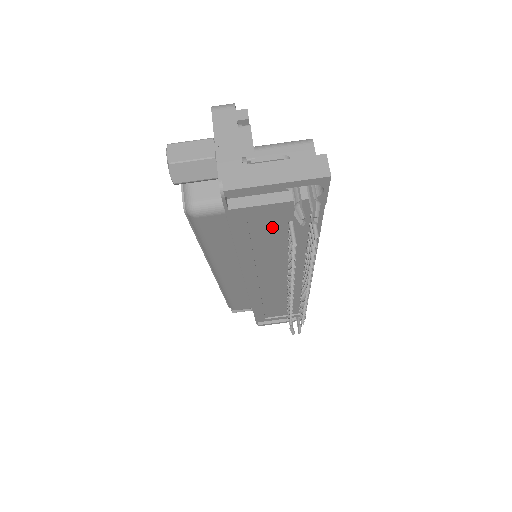
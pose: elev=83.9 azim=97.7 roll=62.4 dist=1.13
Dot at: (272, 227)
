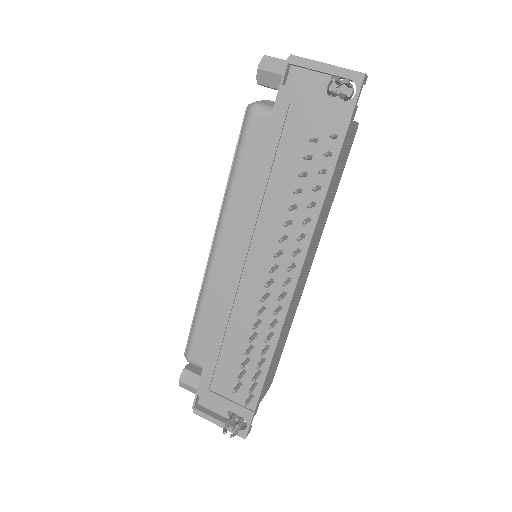
Dot at: (299, 140)
